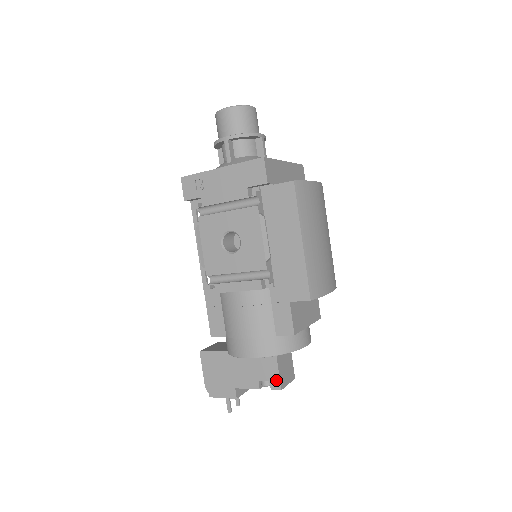
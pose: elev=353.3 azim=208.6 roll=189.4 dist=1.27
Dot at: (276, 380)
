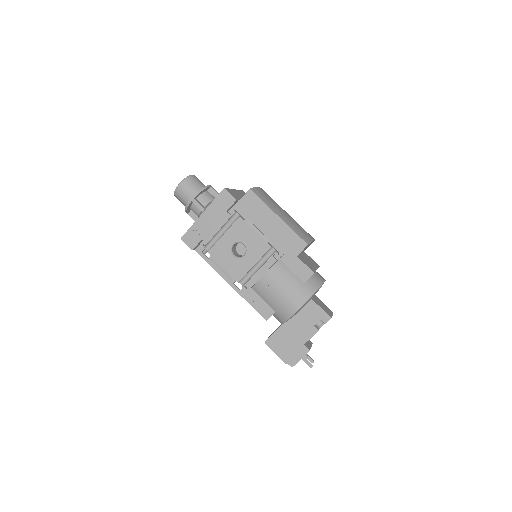
Dot at: (324, 315)
